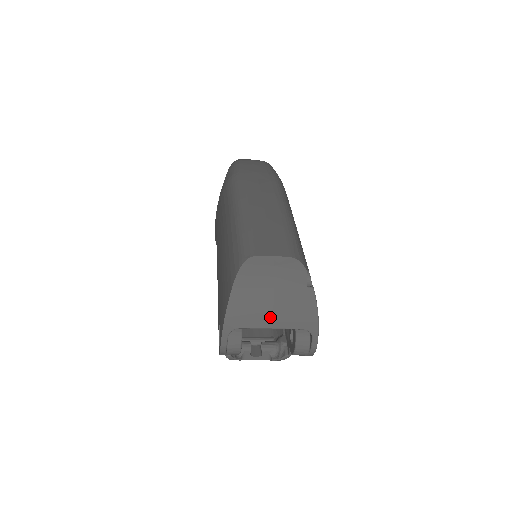
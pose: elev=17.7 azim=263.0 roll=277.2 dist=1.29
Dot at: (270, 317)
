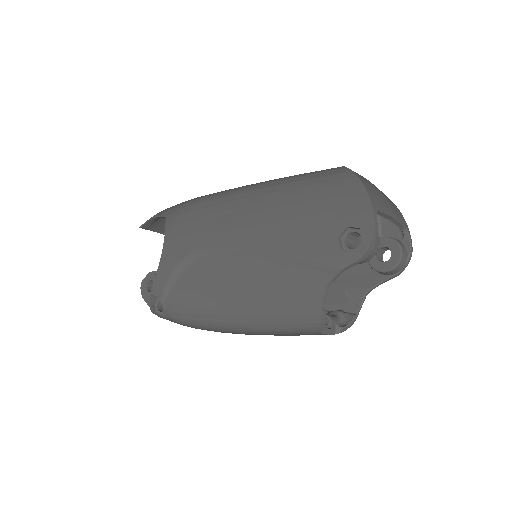
Dot at: (389, 206)
